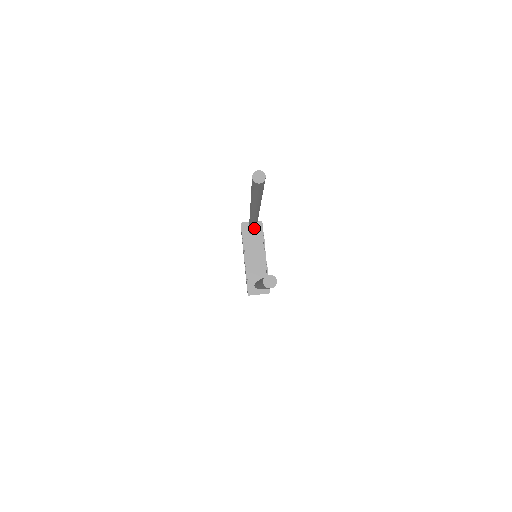
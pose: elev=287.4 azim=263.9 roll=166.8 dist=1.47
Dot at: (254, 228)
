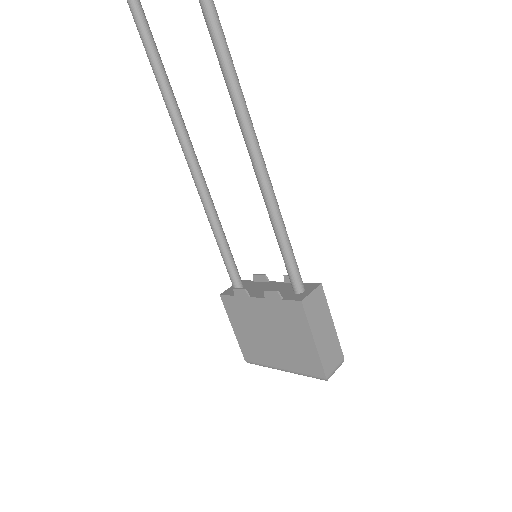
Dot at: (223, 235)
